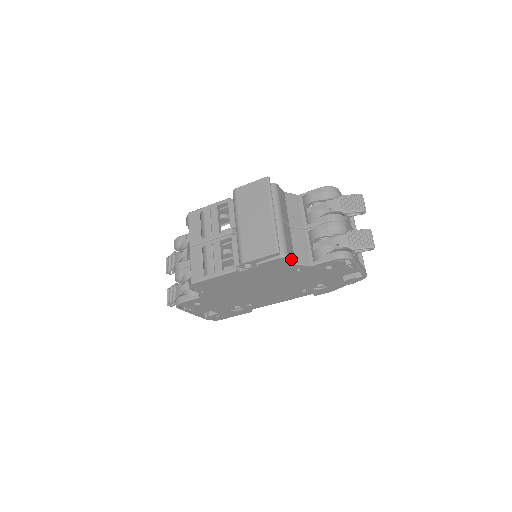
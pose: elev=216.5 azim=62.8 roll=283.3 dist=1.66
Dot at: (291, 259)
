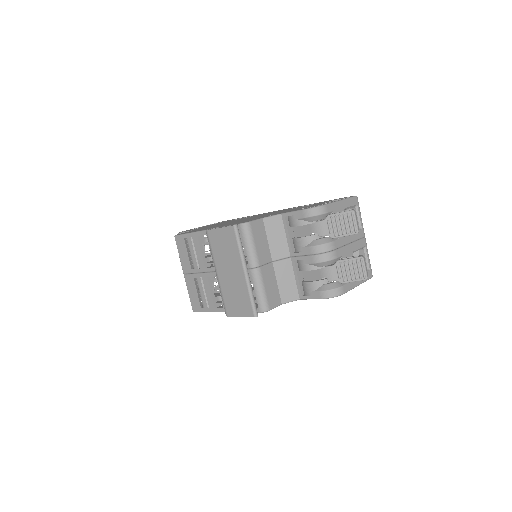
Dot at: (274, 306)
